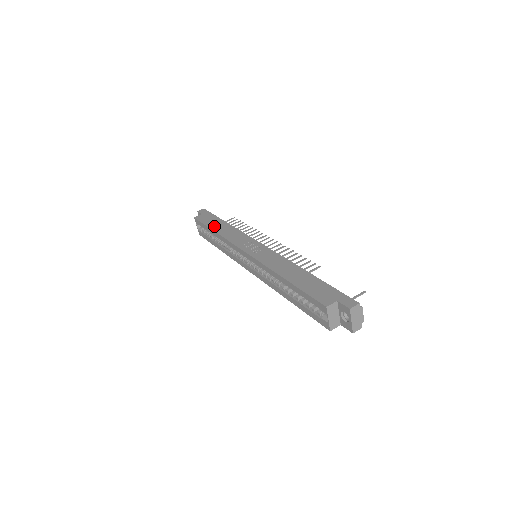
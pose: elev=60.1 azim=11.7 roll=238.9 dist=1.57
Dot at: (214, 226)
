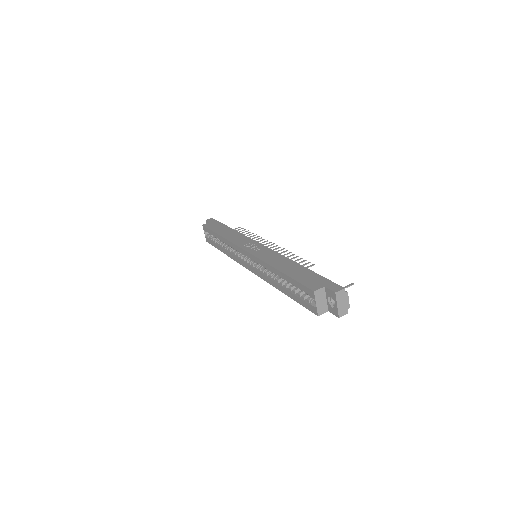
Dot at: (220, 231)
